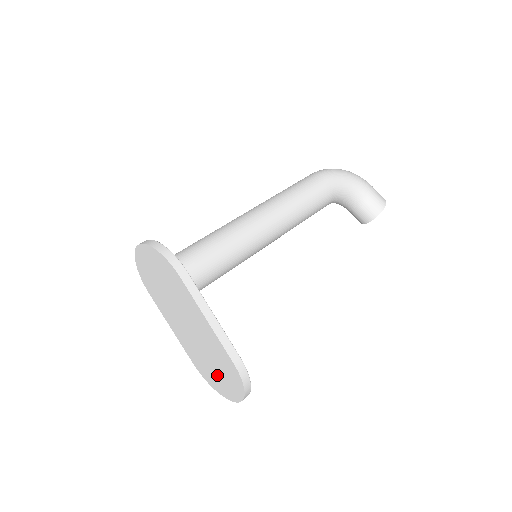
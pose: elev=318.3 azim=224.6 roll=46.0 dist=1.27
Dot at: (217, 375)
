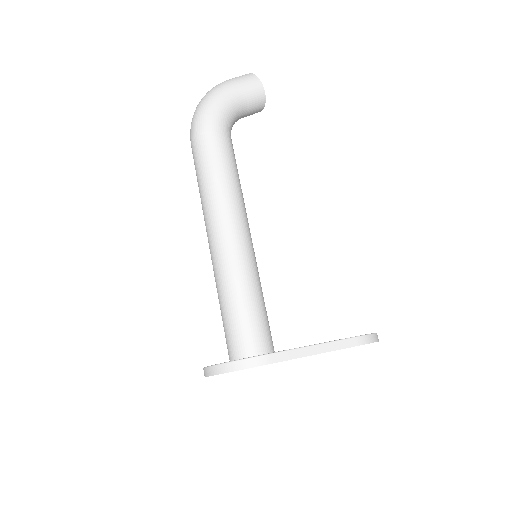
Dot at: occluded
